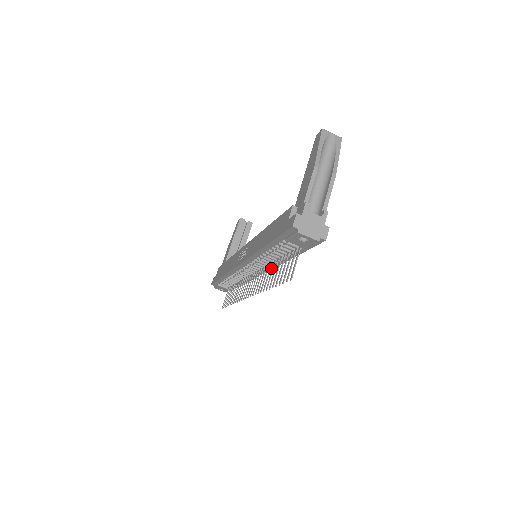
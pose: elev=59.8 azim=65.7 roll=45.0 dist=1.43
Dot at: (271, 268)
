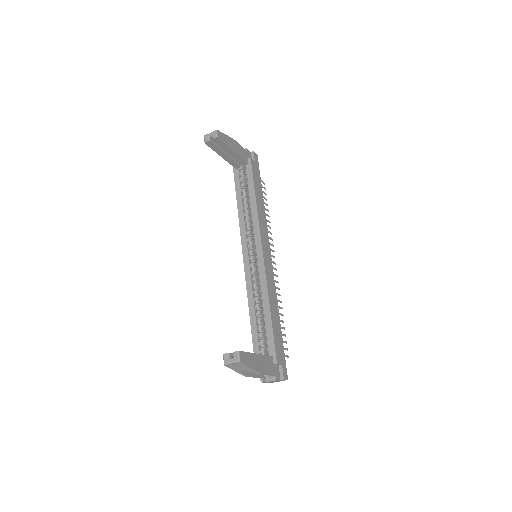
Dot at: (273, 279)
